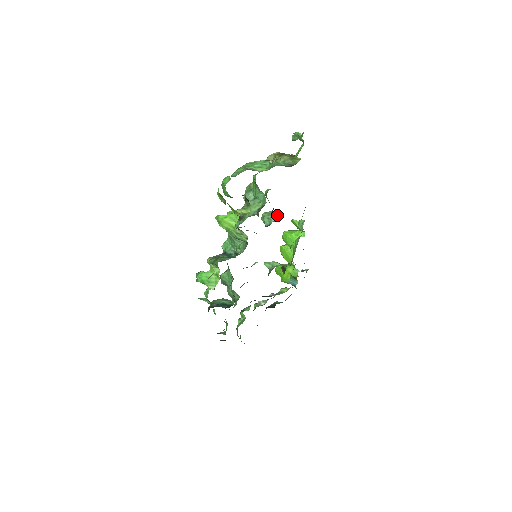
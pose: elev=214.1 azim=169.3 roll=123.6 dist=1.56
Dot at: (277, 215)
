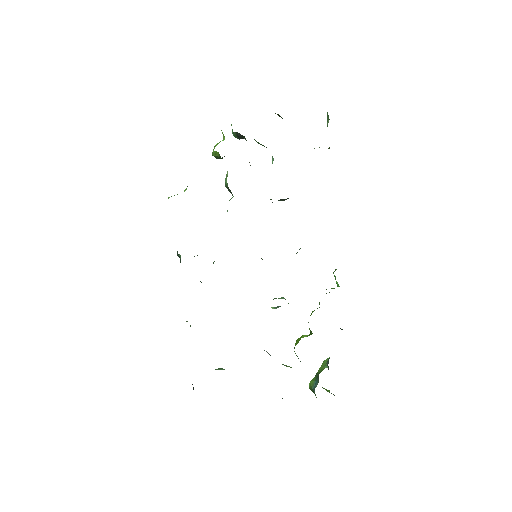
Dot at: occluded
